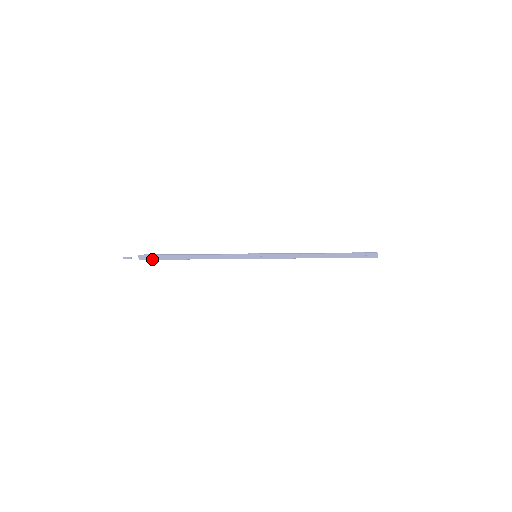
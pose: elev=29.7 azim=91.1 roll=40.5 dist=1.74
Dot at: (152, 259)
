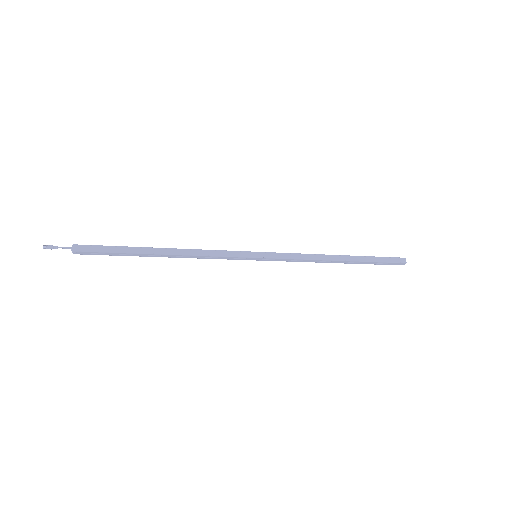
Dot at: occluded
